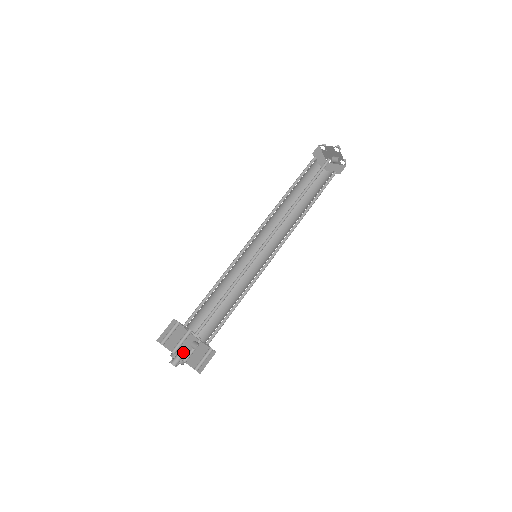
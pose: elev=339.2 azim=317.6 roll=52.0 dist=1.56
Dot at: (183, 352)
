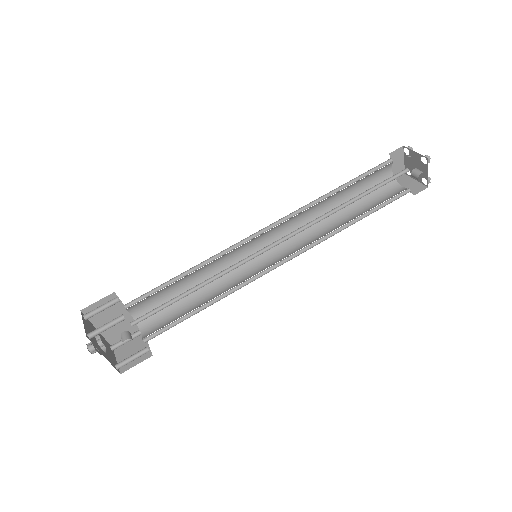
Dot at: (115, 336)
